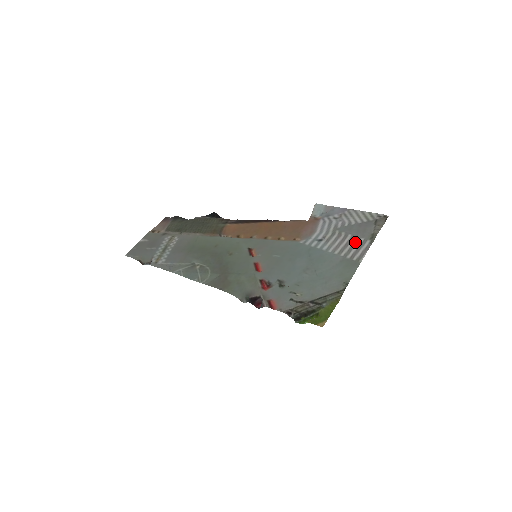
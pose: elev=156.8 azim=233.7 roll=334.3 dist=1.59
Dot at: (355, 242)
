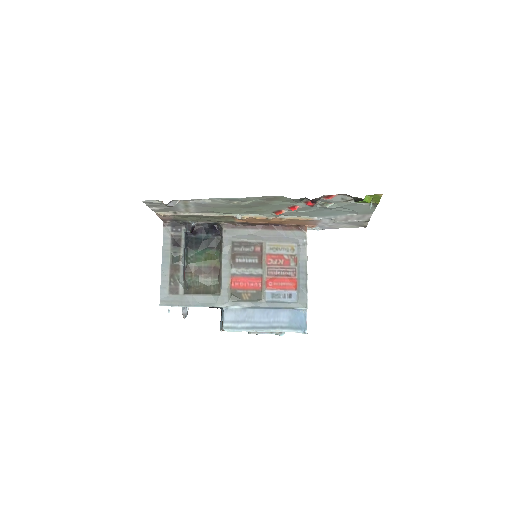
Dot at: (357, 219)
